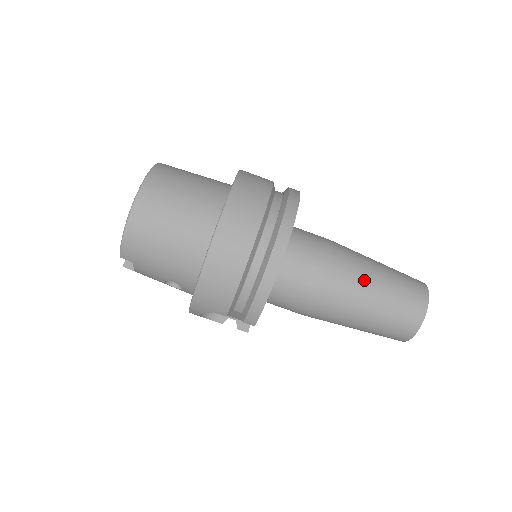
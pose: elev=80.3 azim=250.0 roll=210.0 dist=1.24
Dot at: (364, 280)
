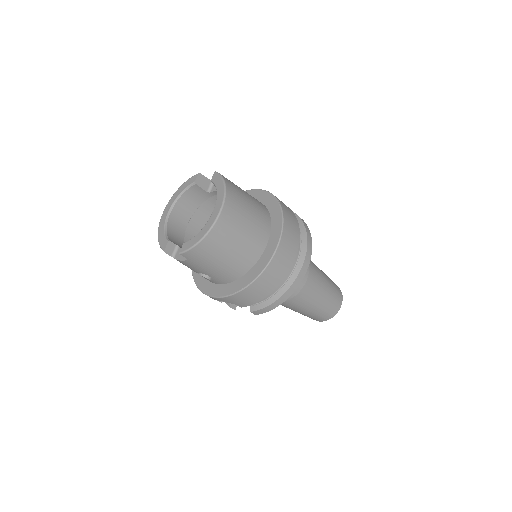
Dot at: (320, 289)
